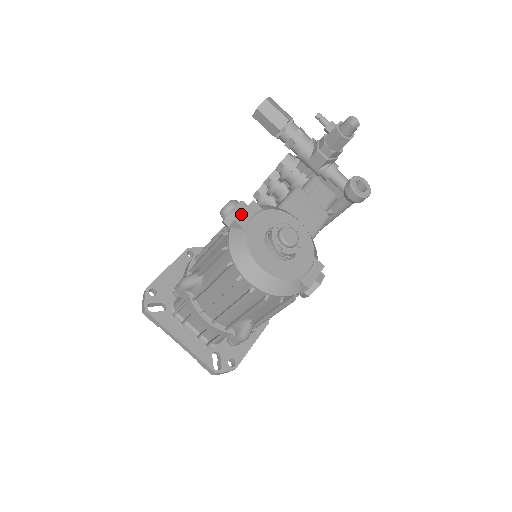
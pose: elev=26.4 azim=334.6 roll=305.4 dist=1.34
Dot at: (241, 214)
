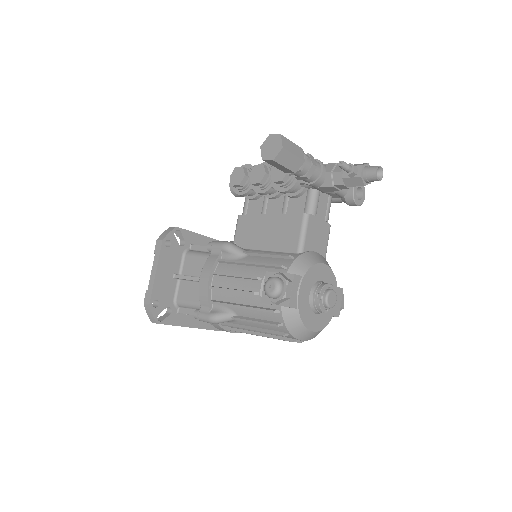
Dot at: (291, 297)
